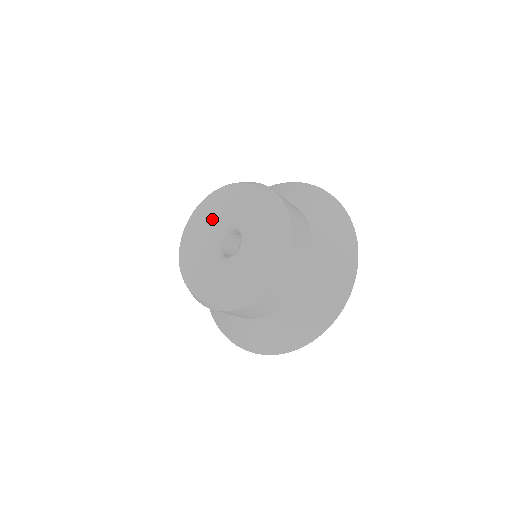
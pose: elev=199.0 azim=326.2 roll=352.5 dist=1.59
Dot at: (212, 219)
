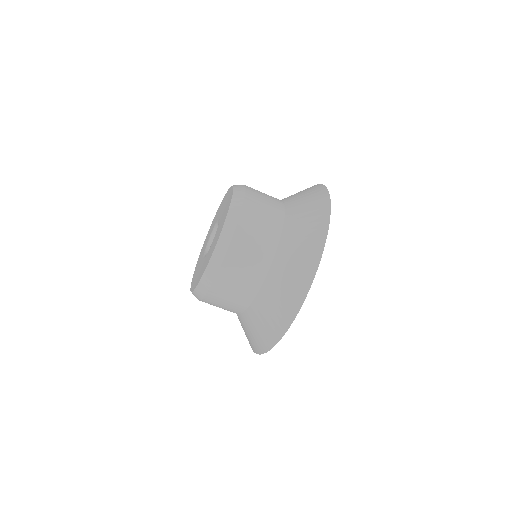
Dot at: (216, 219)
